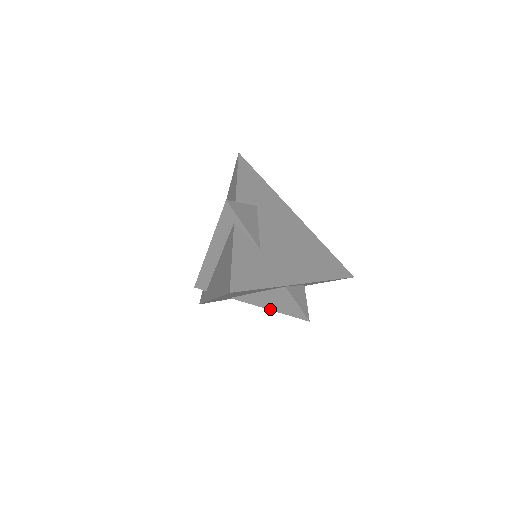
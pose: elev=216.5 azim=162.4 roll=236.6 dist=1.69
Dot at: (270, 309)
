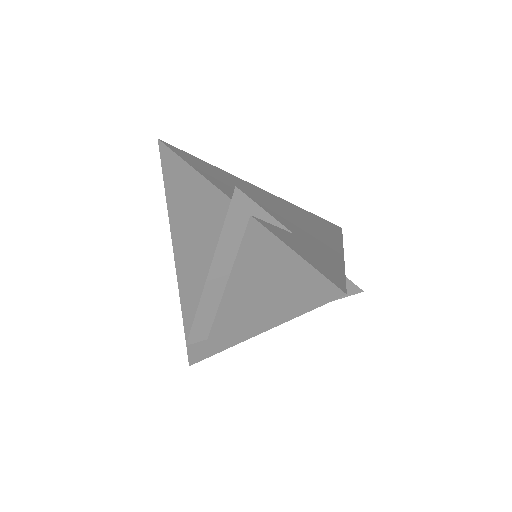
Dot at: occluded
